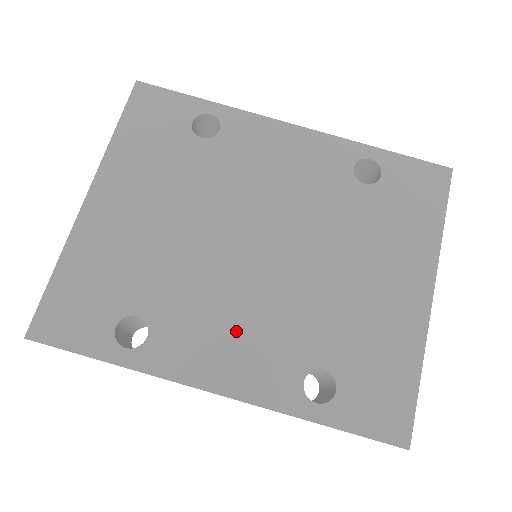
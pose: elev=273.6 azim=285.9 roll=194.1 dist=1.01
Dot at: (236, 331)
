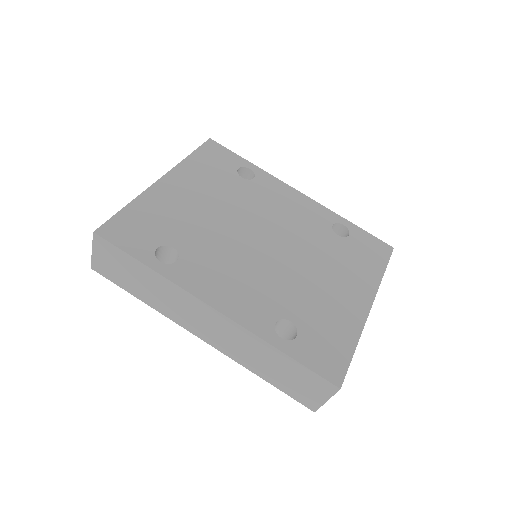
Dot at: (237, 279)
